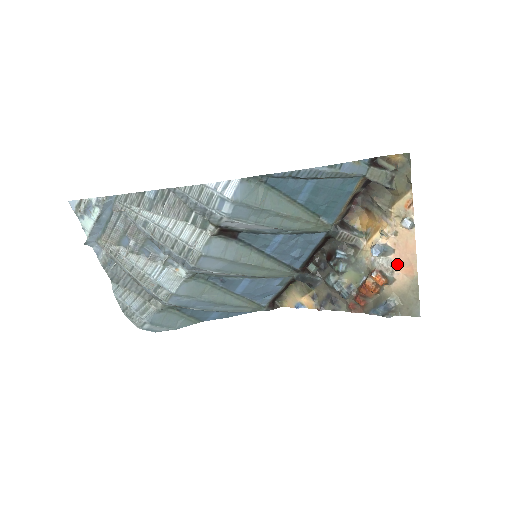
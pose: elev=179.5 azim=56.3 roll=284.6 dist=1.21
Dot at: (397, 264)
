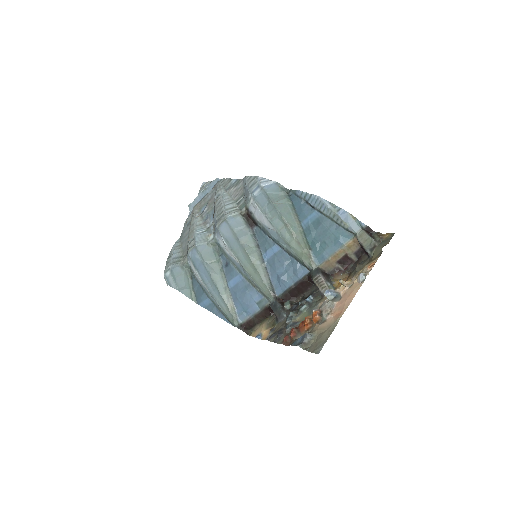
Dot at: (335, 309)
